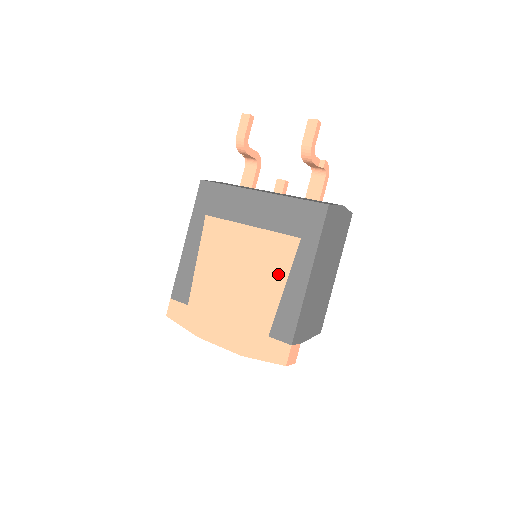
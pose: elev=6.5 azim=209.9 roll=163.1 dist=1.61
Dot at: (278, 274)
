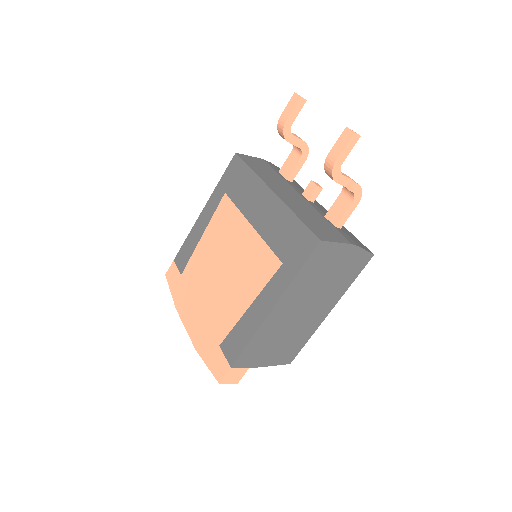
Dot at: (250, 289)
